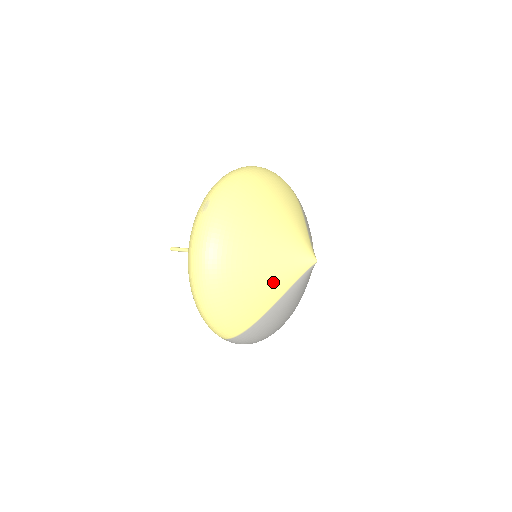
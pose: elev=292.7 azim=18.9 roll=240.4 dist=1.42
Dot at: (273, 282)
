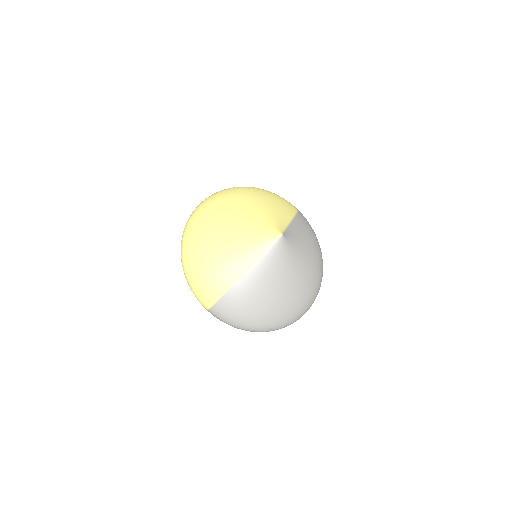
Dot at: (240, 250)
